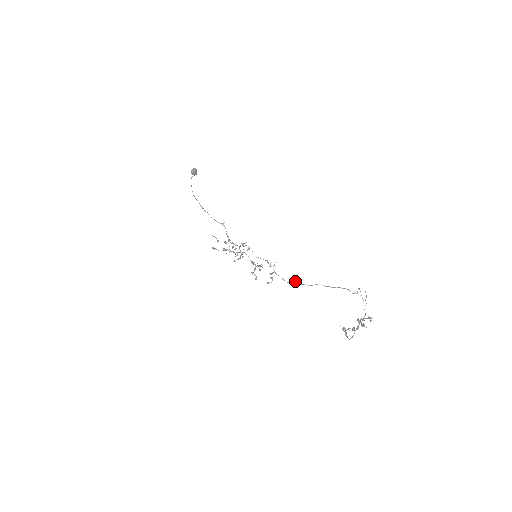
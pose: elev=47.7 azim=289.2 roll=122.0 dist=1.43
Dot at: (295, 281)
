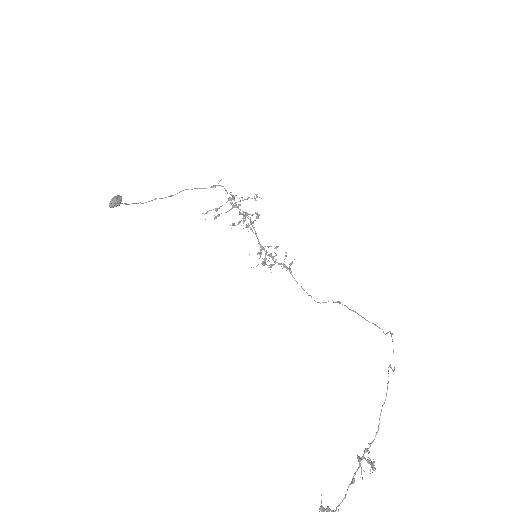
Dot at: (310, 295)
